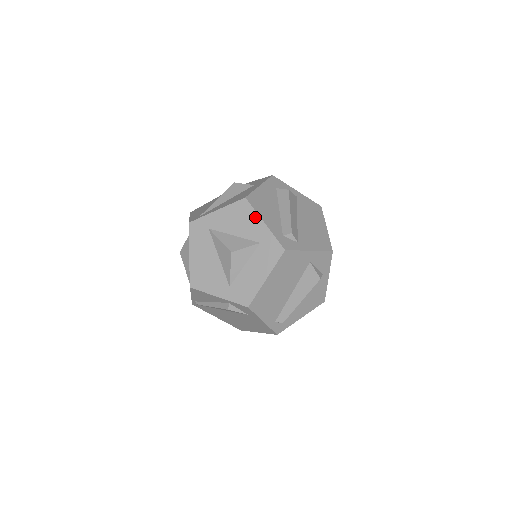
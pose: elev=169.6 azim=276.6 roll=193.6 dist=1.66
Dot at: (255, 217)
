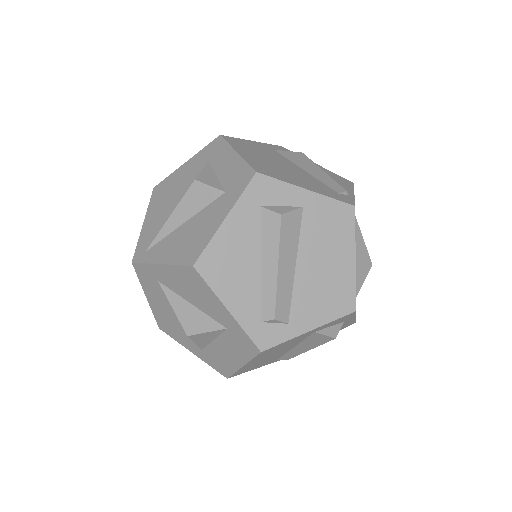
Dot at: (213, 297)
